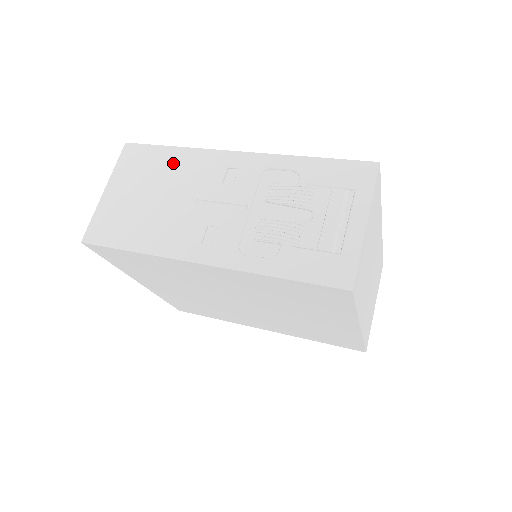
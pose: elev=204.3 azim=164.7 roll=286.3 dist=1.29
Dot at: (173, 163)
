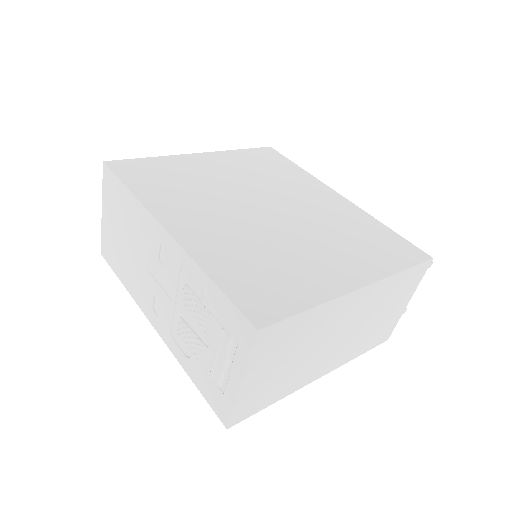
Dot at: (130, 210)
